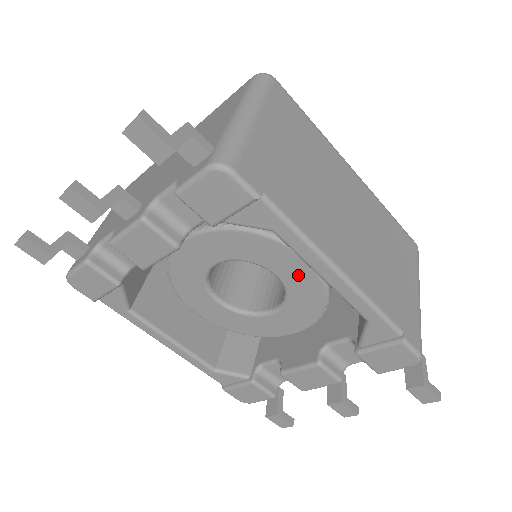
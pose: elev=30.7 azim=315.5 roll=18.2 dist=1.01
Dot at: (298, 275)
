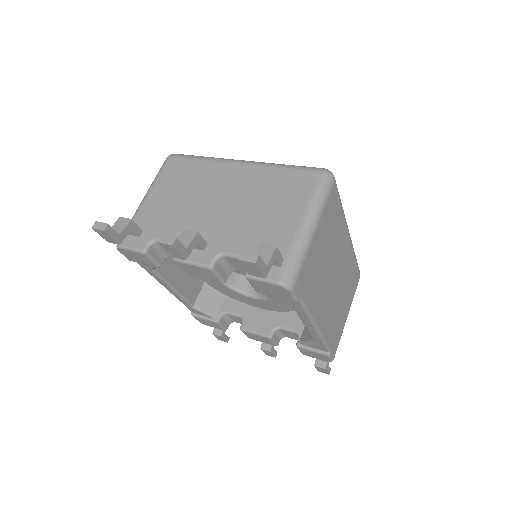
Dot at: occluded
